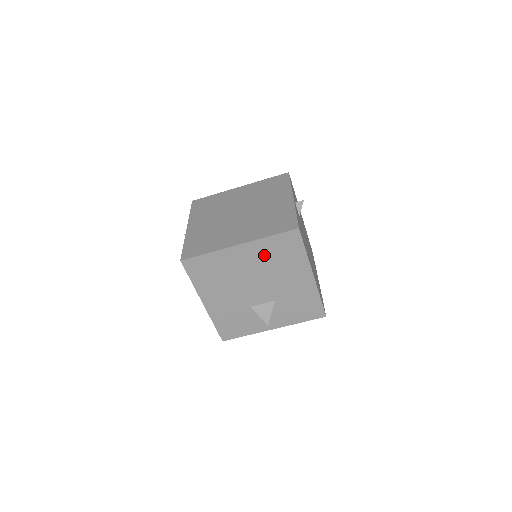
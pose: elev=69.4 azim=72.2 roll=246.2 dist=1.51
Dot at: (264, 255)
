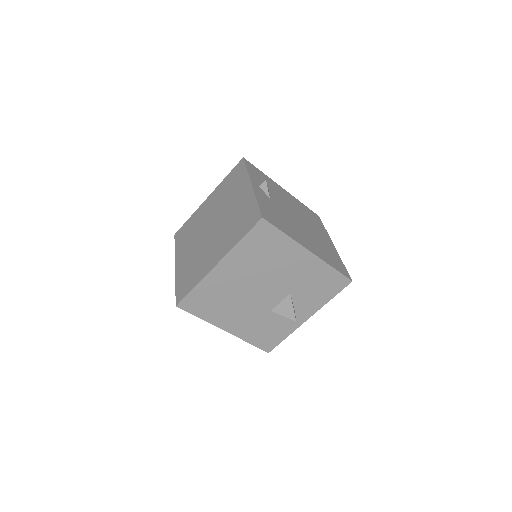
Dot at: (248, 260)
